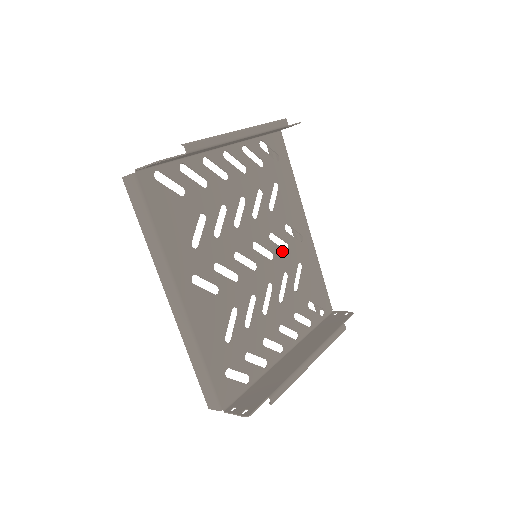
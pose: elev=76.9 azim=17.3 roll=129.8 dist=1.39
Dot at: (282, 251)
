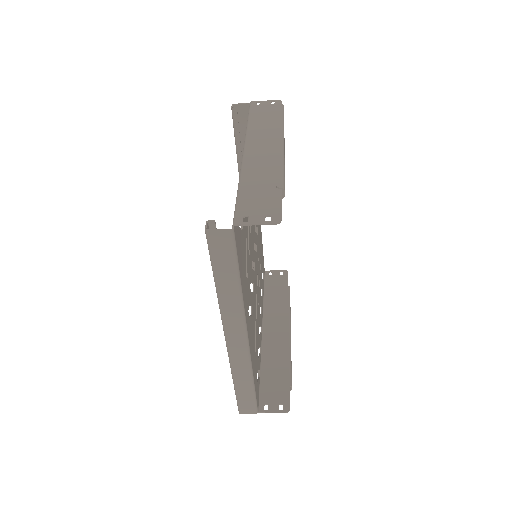
Dot at: (257, 237)
